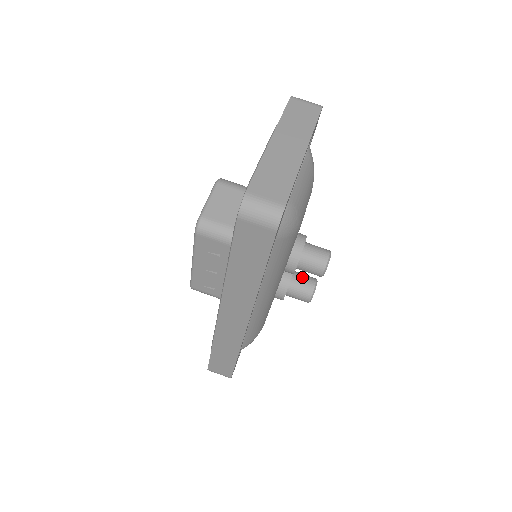
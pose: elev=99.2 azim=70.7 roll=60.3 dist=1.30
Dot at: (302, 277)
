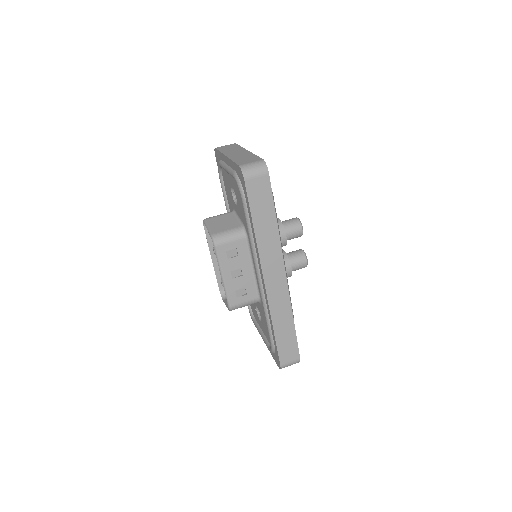
Dot at: (291, 252)
